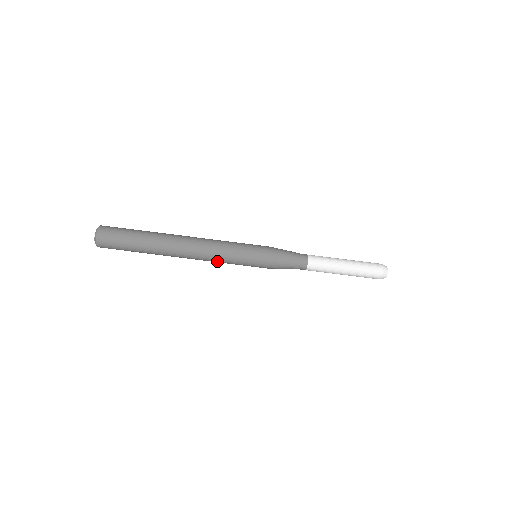
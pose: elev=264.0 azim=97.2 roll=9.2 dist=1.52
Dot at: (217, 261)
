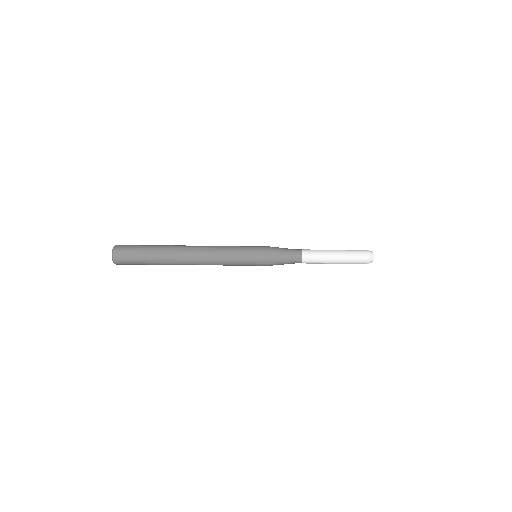
Dot at: occluded
